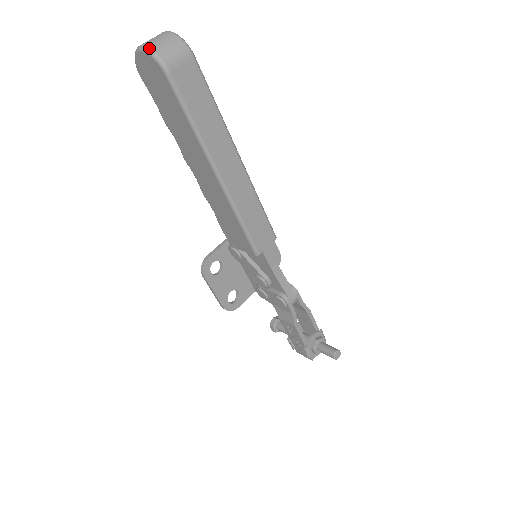
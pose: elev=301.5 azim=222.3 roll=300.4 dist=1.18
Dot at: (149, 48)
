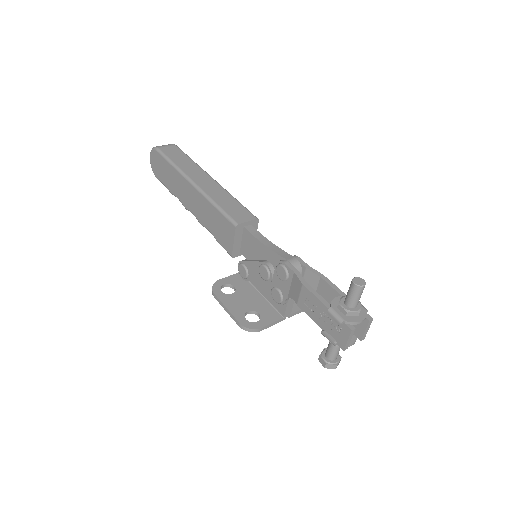
Dot at: occluded
